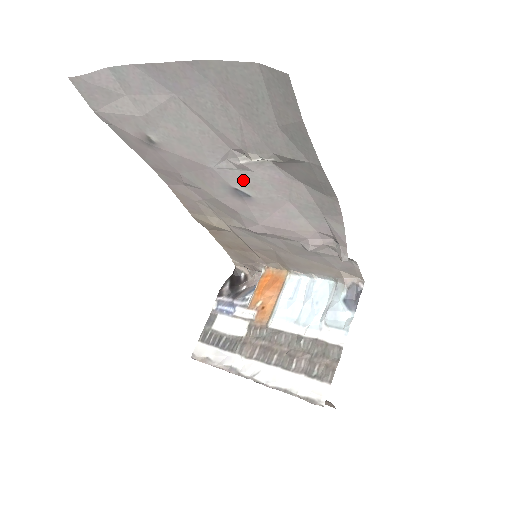
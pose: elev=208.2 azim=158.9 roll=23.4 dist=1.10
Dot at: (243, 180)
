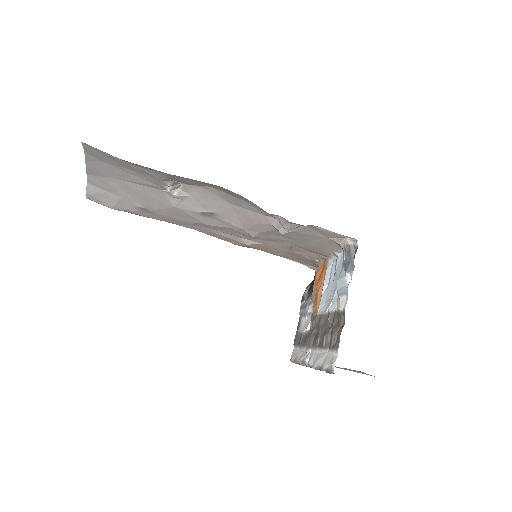
Dot at: (195, 205)
